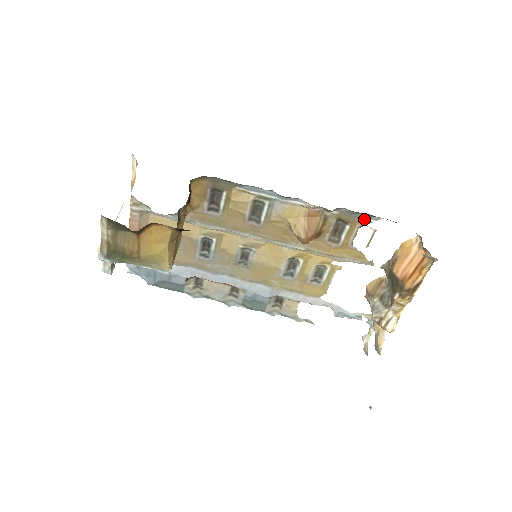
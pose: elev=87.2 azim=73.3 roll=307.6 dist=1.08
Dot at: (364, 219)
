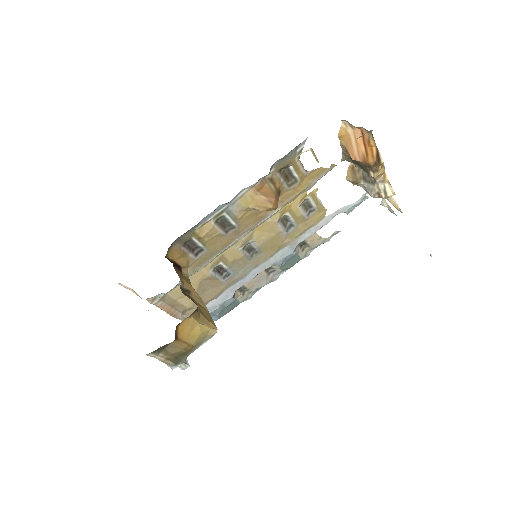
Dot at: (295, 152)
